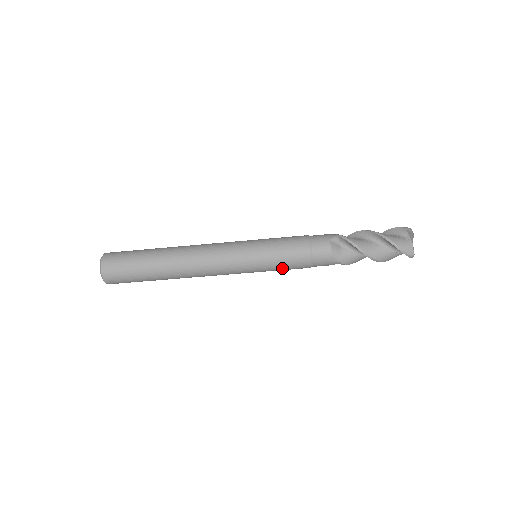
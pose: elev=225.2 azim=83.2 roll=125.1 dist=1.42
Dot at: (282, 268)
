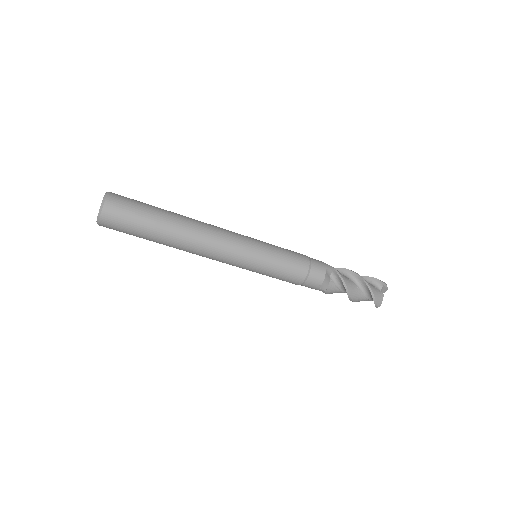
Dot at: (276, 277)
